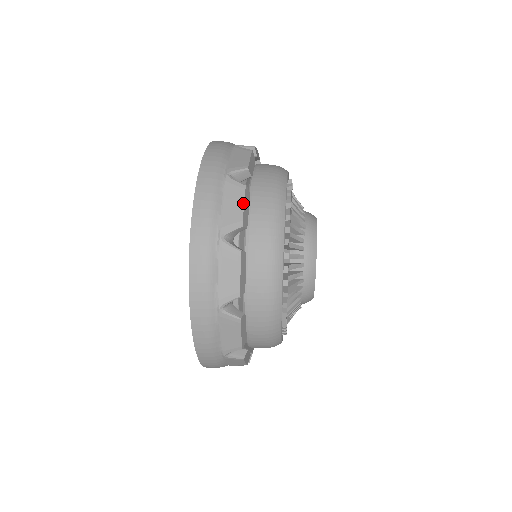
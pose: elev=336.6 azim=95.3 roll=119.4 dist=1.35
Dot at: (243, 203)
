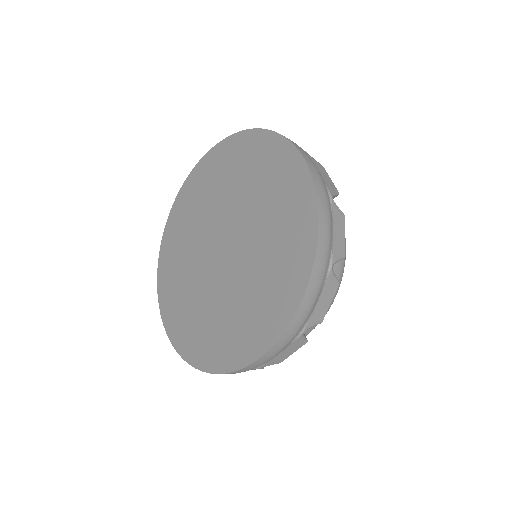
Dot at: occluded
